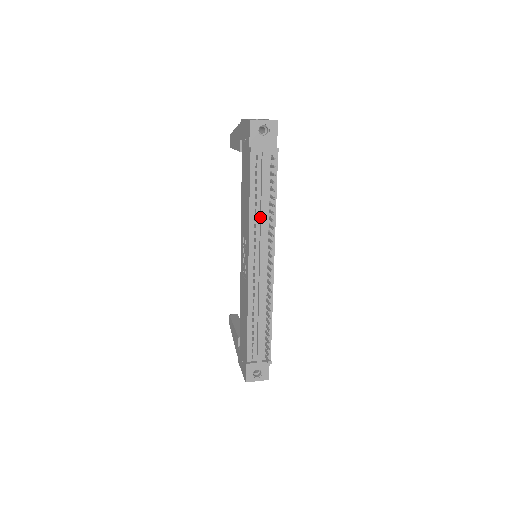
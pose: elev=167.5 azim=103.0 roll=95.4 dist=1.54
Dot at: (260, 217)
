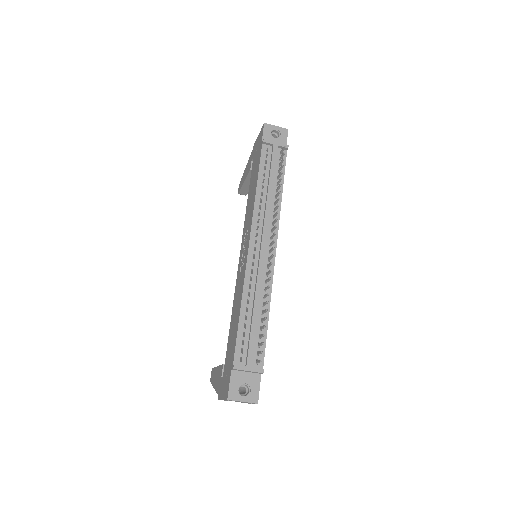
Dot at: (266, 199)
